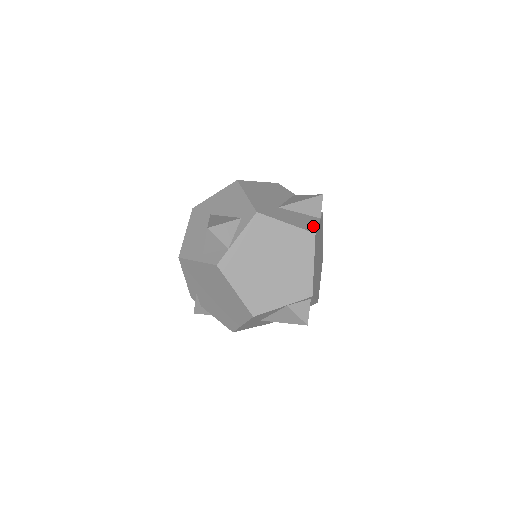
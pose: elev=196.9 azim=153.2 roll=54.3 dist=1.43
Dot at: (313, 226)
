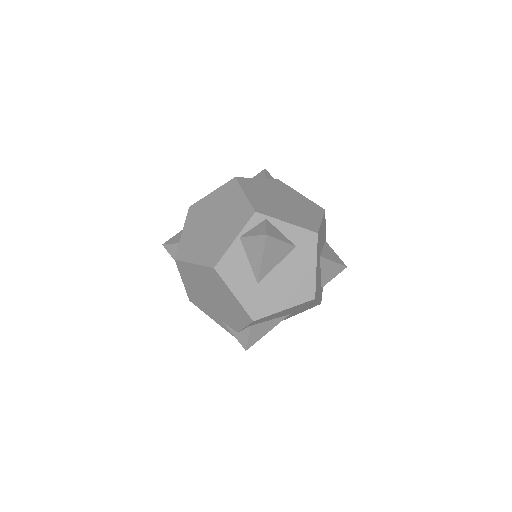
Dot at: occluded
